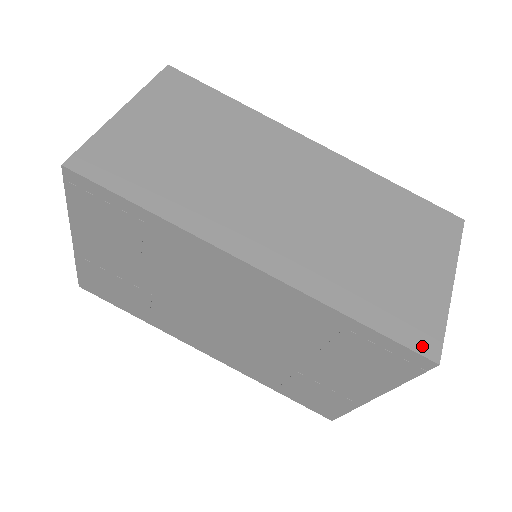
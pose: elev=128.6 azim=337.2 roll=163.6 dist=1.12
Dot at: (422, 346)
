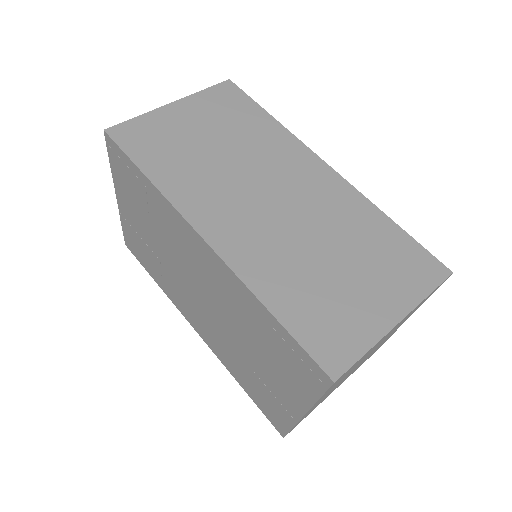
Dot at: (326, 360)
